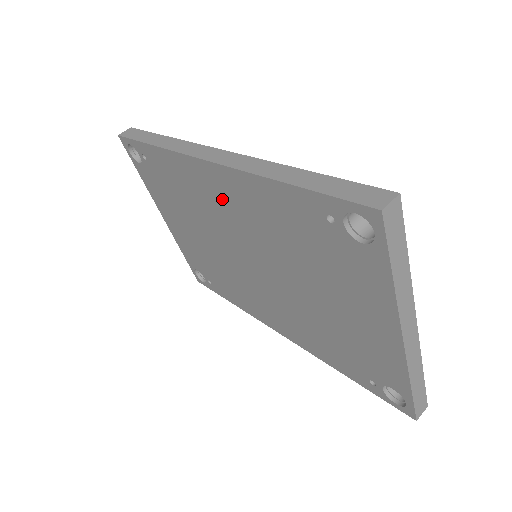
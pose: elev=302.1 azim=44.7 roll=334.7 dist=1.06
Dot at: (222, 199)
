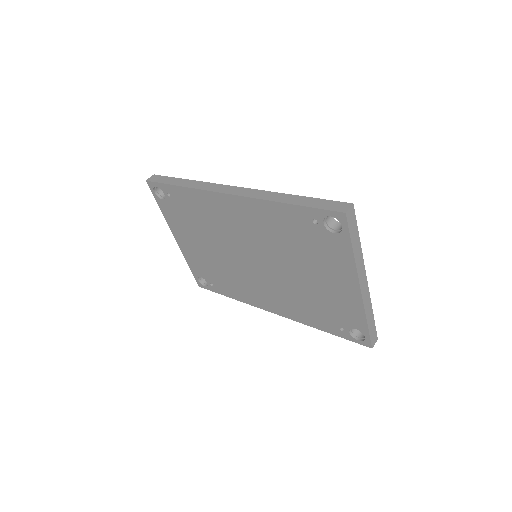
Dot at: (236, 218)
